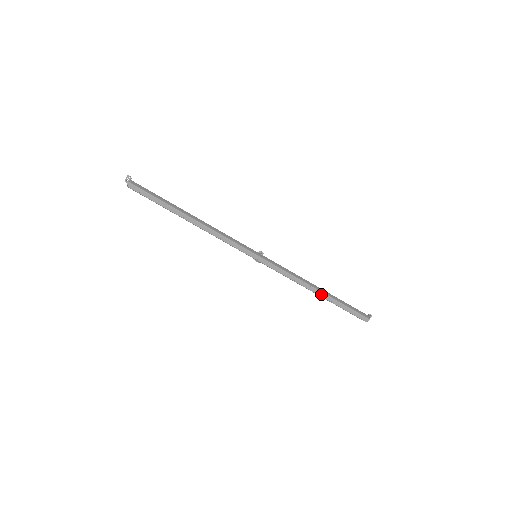
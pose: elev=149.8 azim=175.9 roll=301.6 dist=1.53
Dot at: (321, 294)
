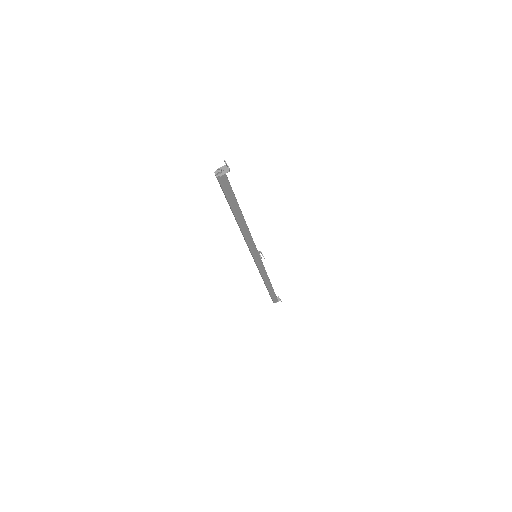
Dot at: (266, 286)
